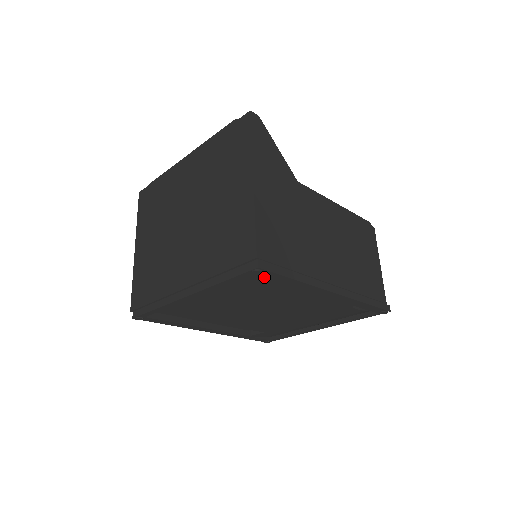
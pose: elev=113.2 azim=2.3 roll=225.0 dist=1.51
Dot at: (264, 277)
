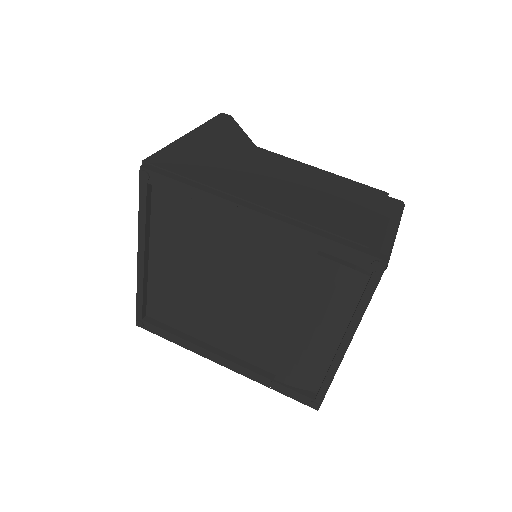
Dot at: (179, 205)
